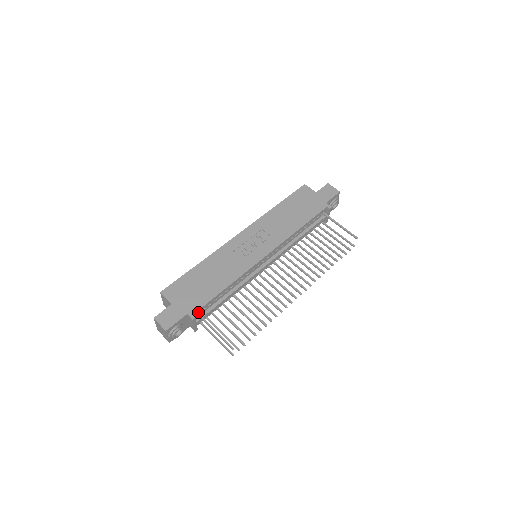
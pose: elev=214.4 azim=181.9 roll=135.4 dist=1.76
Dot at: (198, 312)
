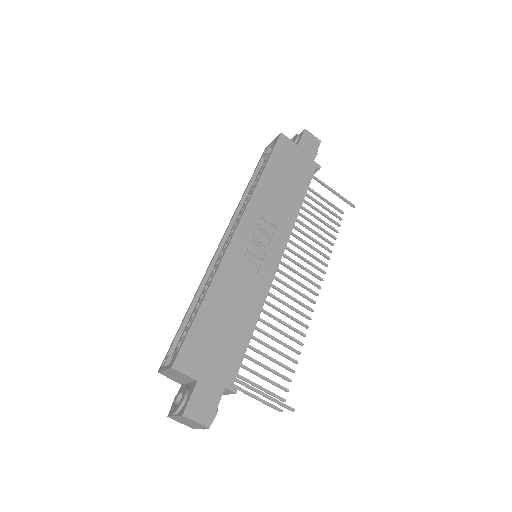
Dot at: (233, 376)
